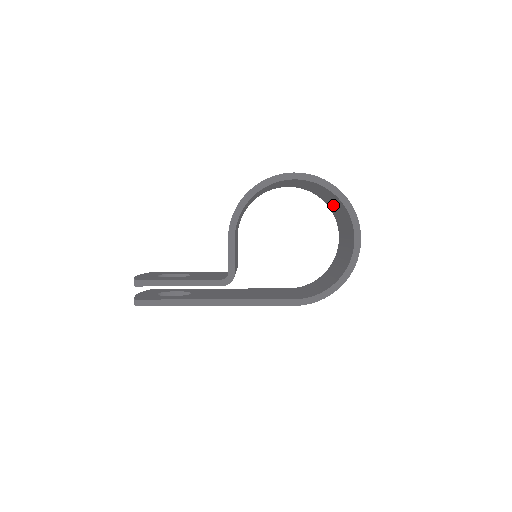
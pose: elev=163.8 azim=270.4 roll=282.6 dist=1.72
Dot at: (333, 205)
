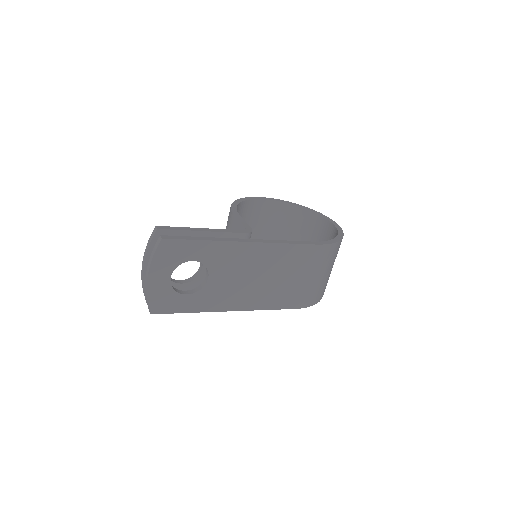
Dot at: occluded
